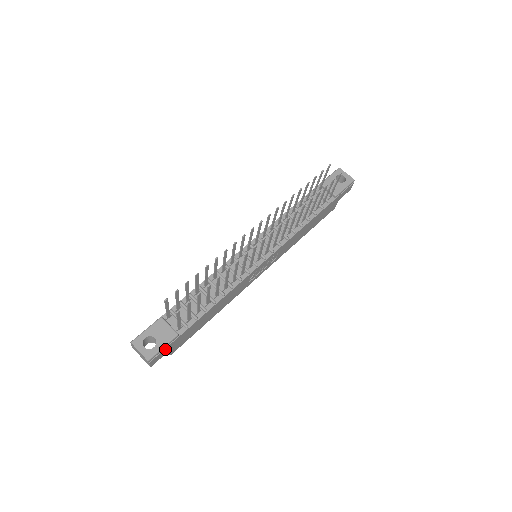
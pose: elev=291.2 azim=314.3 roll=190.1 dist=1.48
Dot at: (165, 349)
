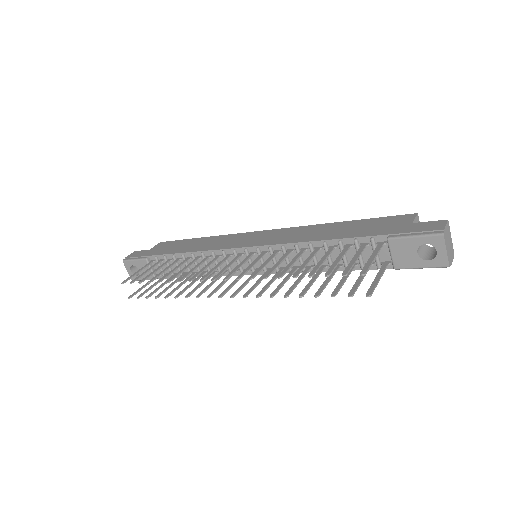
Dot at: occluded
